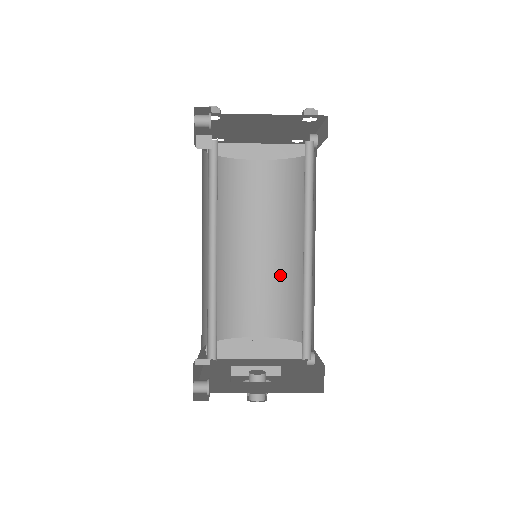
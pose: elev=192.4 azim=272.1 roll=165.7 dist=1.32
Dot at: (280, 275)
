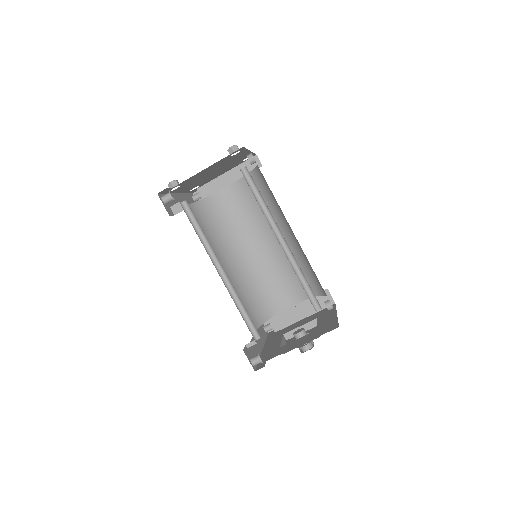
Dot at: (285, 256)
